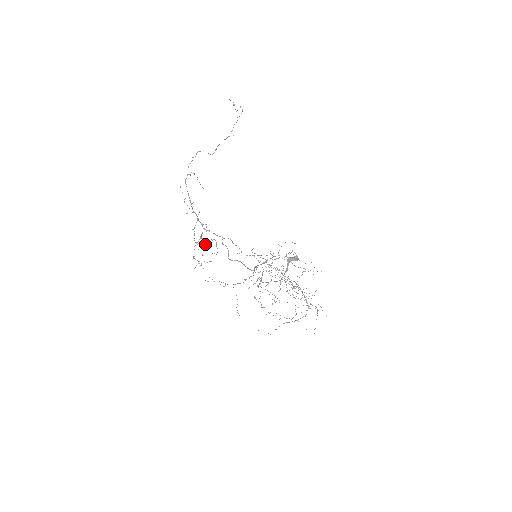
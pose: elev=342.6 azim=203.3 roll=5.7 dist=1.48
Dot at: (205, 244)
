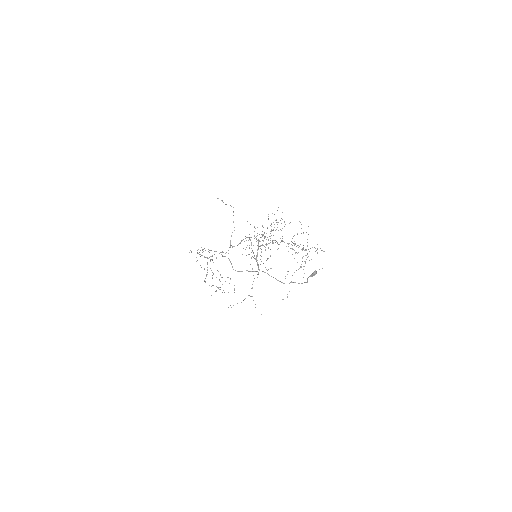
Dot at: (220, 281)
